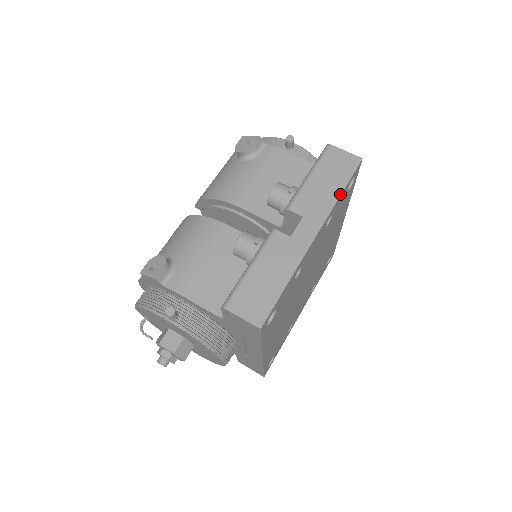
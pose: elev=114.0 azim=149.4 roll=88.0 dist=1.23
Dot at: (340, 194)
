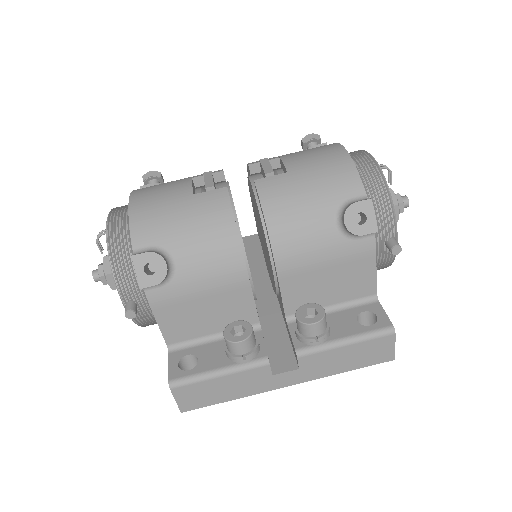
Dot at: occluded
